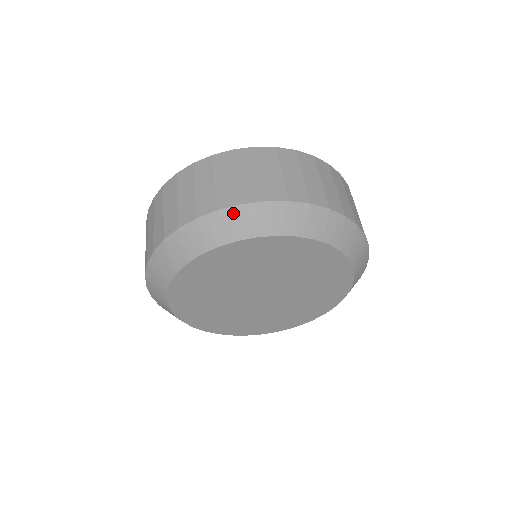
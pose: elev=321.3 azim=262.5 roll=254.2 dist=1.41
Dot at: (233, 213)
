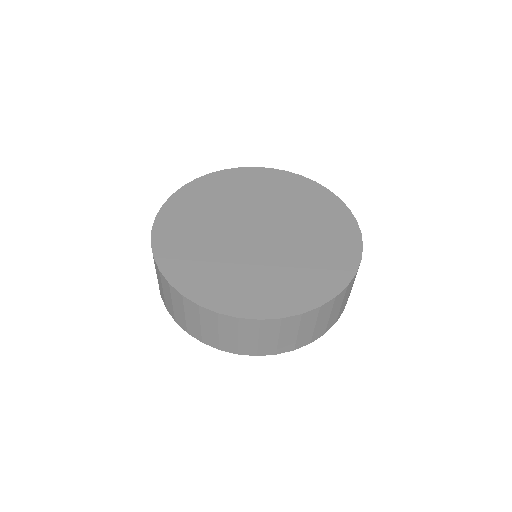
Dot at: occluded
